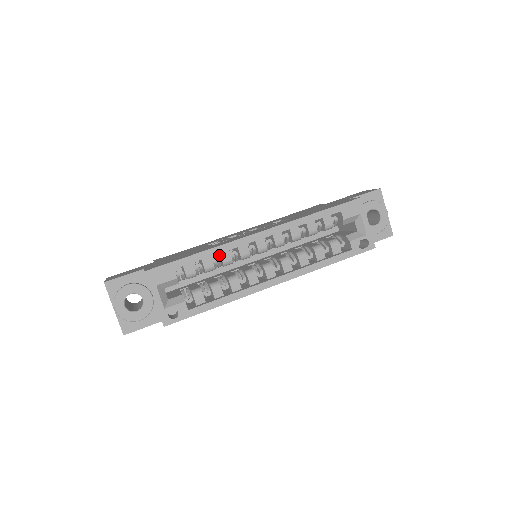
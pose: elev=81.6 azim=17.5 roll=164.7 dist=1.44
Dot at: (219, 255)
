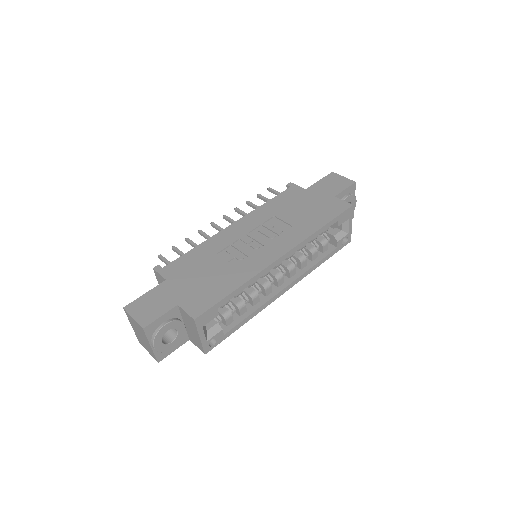
Dot at: occluded
